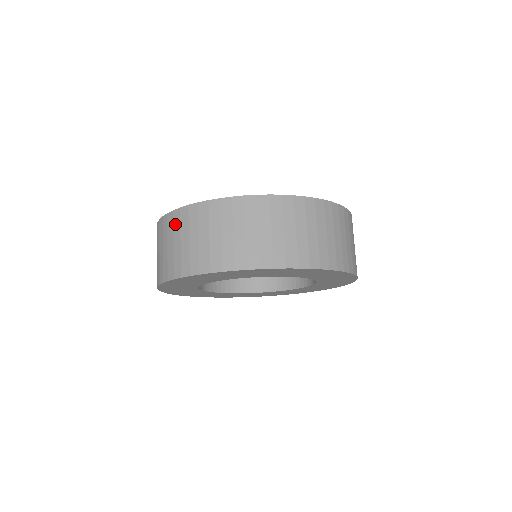
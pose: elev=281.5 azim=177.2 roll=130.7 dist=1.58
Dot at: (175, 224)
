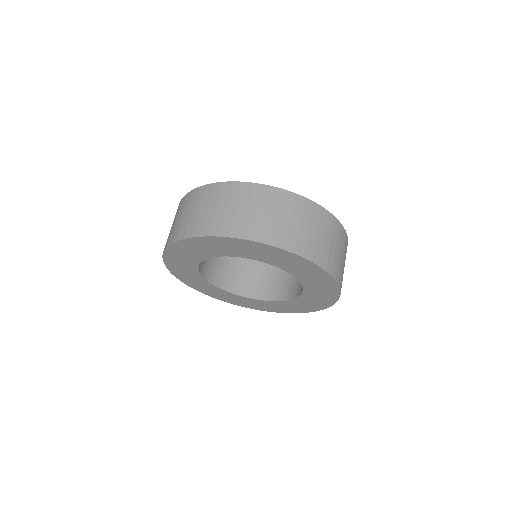
Dot at: (199, 196)
